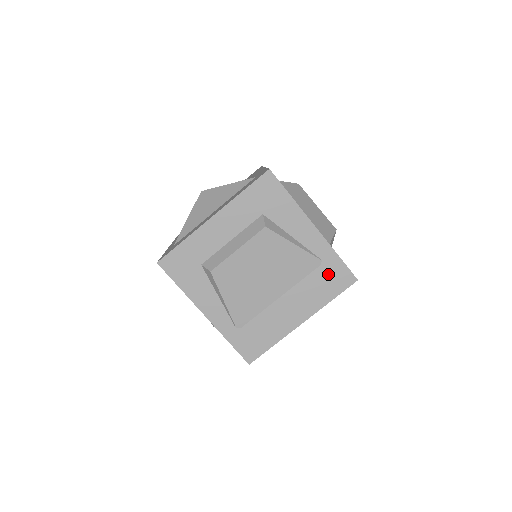
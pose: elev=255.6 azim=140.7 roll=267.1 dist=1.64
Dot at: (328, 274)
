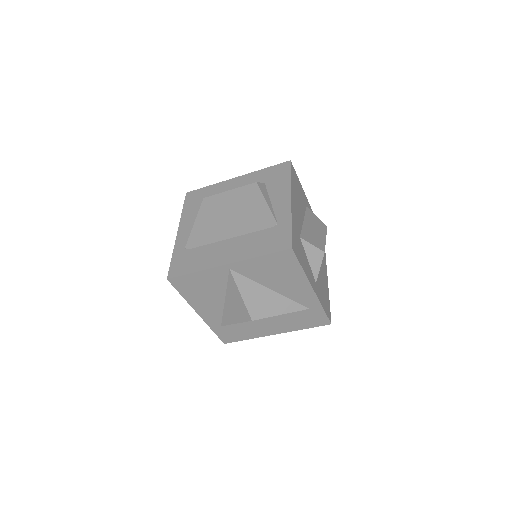
Dot at: (274, 235)
